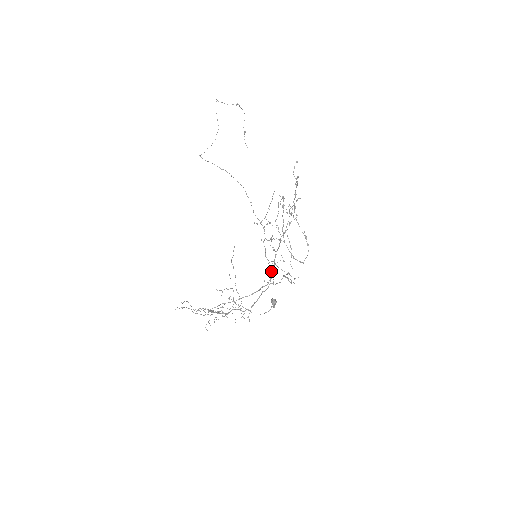
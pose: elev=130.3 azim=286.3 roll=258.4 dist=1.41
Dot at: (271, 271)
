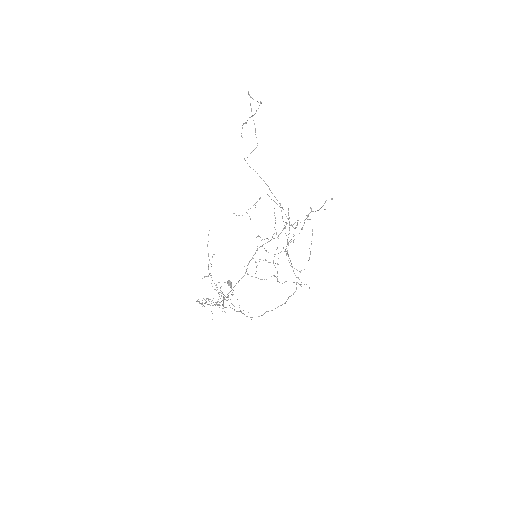
Dot at: (248, 263)
